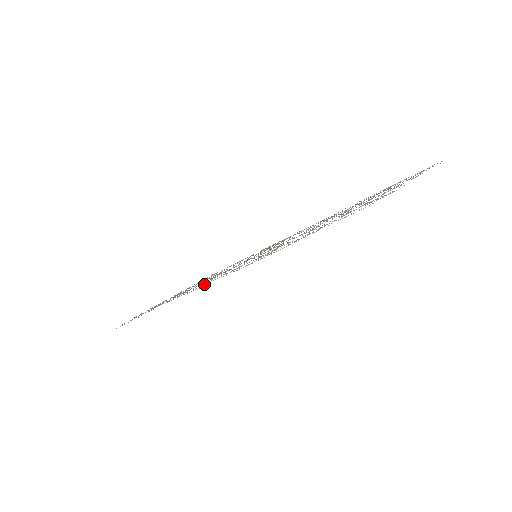
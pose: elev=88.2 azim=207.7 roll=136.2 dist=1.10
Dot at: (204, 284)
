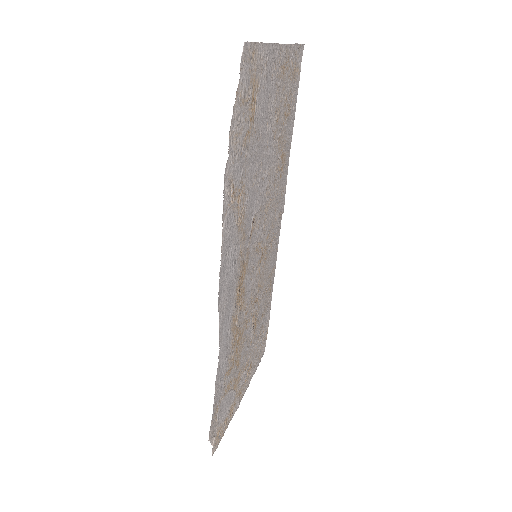
Dot at: (227, 299)
